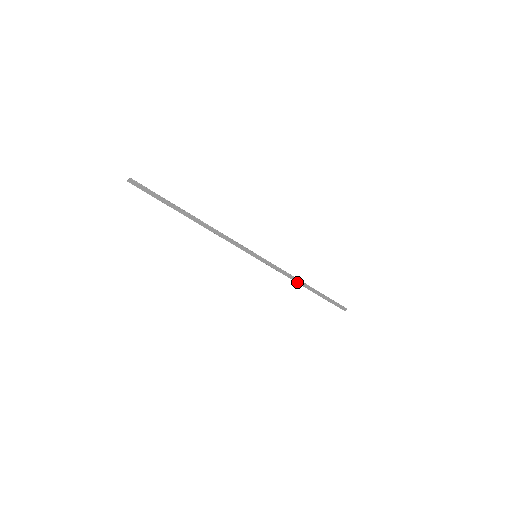
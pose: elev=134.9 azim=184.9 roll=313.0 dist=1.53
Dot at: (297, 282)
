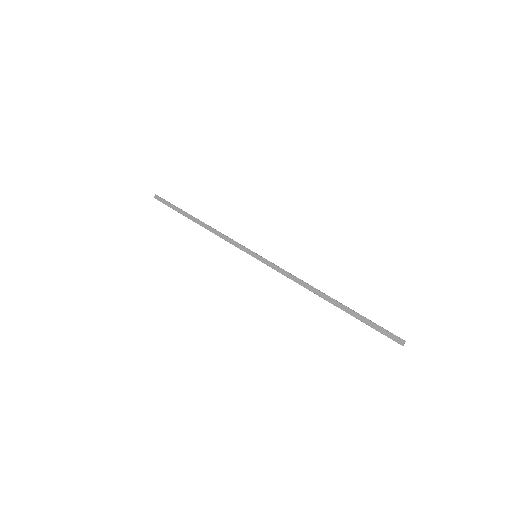
Dot at: (311, 291)
